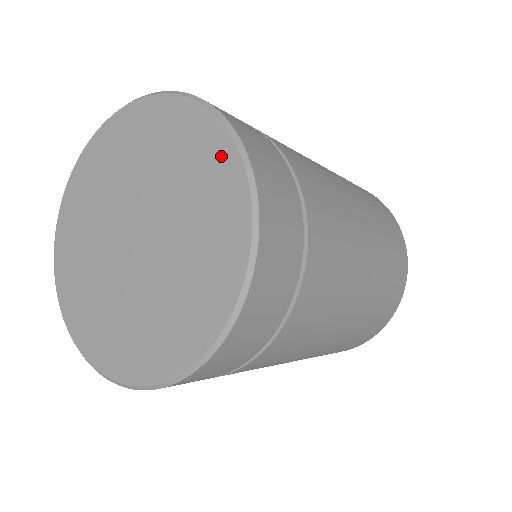
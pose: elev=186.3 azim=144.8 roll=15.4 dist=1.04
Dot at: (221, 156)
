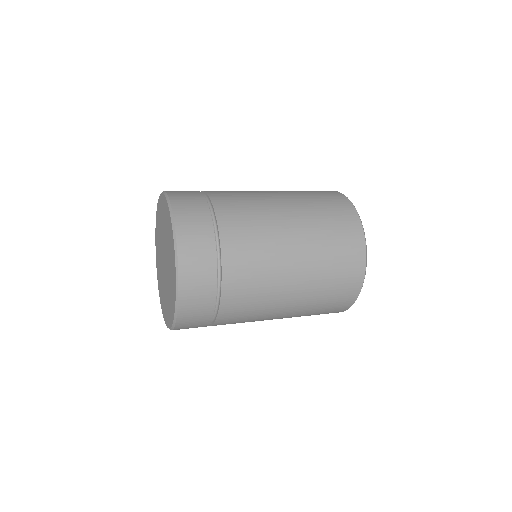
Dot at: (174, 273)
